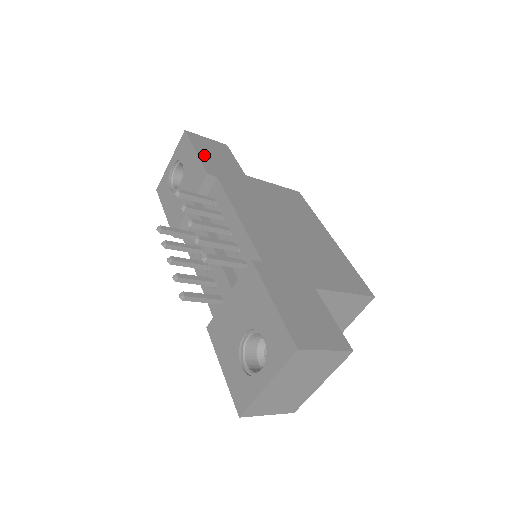
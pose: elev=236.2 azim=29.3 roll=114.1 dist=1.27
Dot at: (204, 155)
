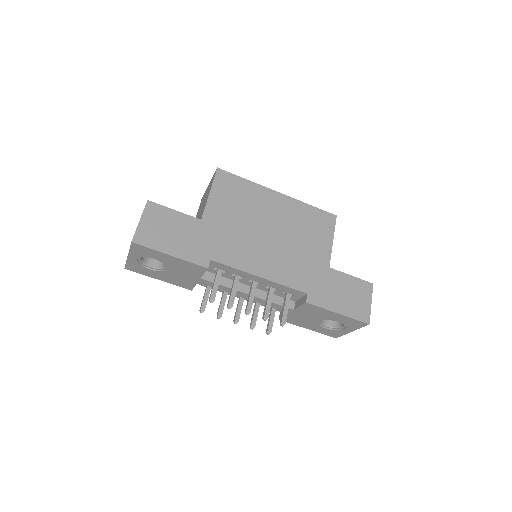
Dot at: (176, 250)
